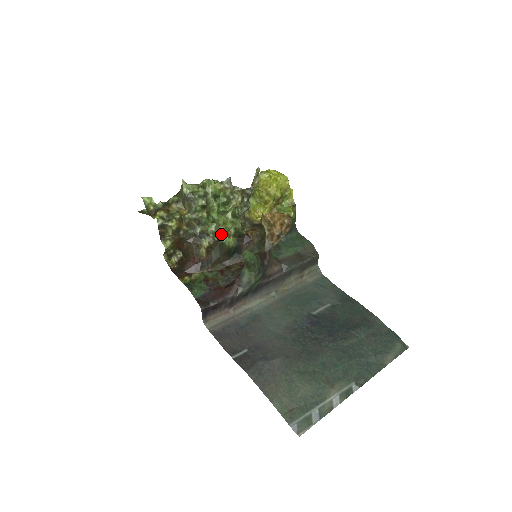
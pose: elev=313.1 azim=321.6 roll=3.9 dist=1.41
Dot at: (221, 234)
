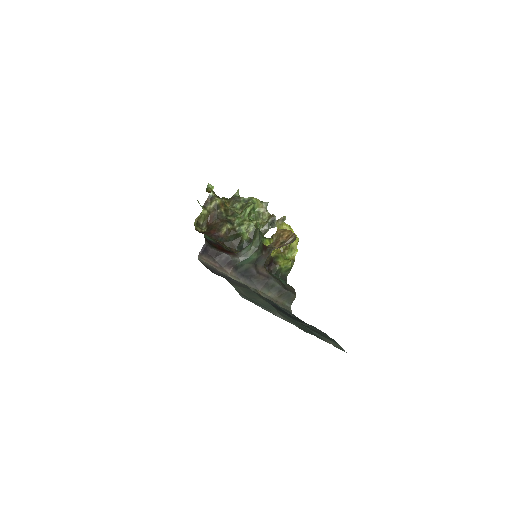
Dot at: (243, 227)
